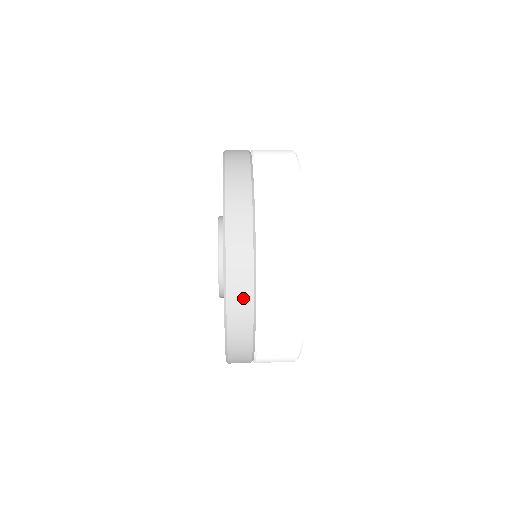
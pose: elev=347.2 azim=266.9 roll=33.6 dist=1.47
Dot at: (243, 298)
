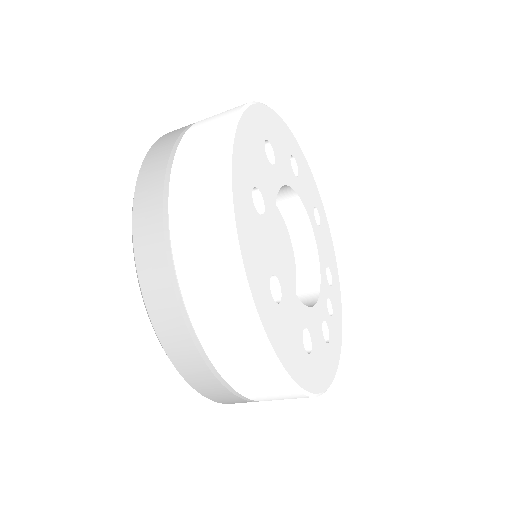
Dot at: occluded
